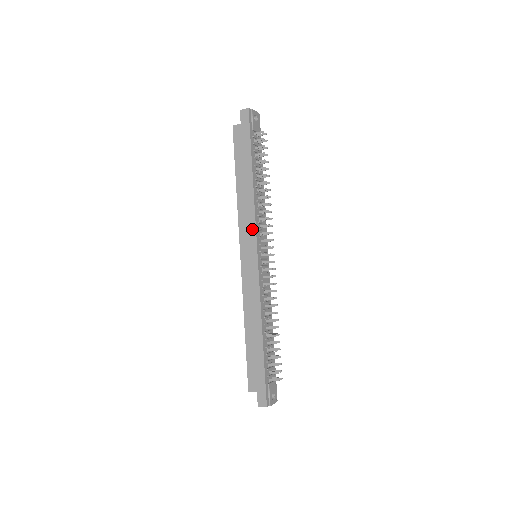
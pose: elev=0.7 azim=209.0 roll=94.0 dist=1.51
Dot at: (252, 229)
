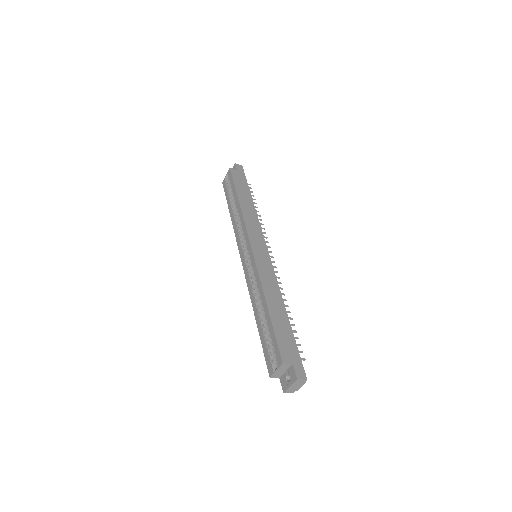
Dot at: (259, 231)
